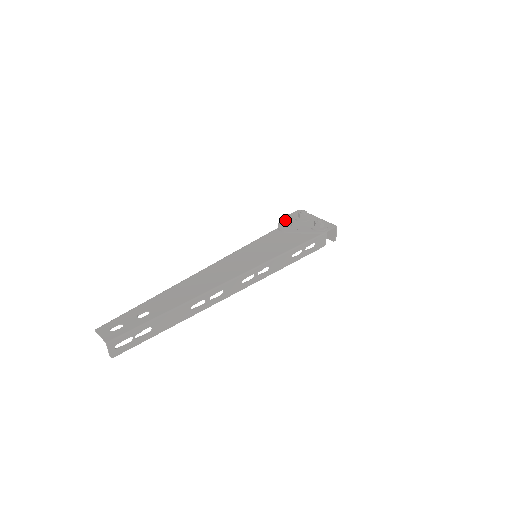
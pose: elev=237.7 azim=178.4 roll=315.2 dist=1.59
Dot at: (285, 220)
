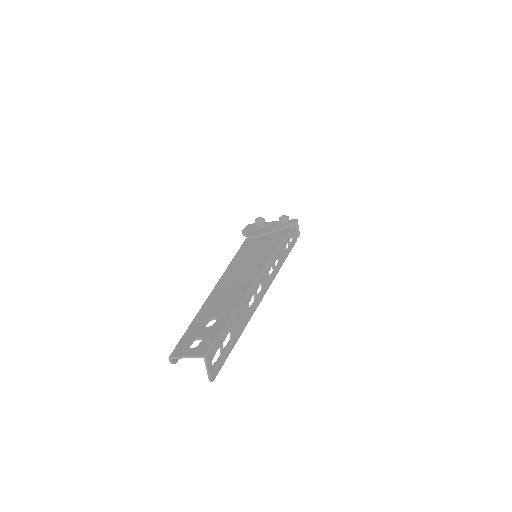
Dot at: (247, 231)
